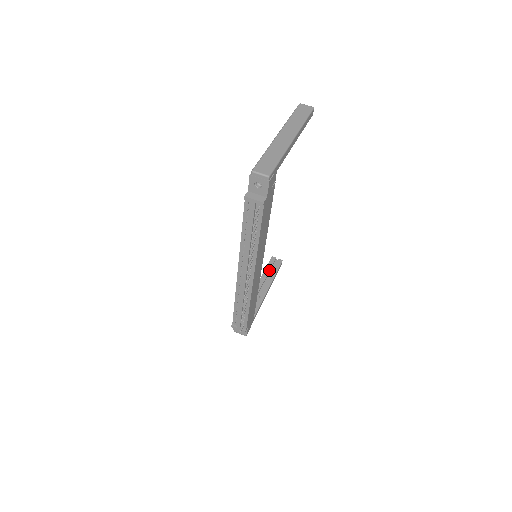
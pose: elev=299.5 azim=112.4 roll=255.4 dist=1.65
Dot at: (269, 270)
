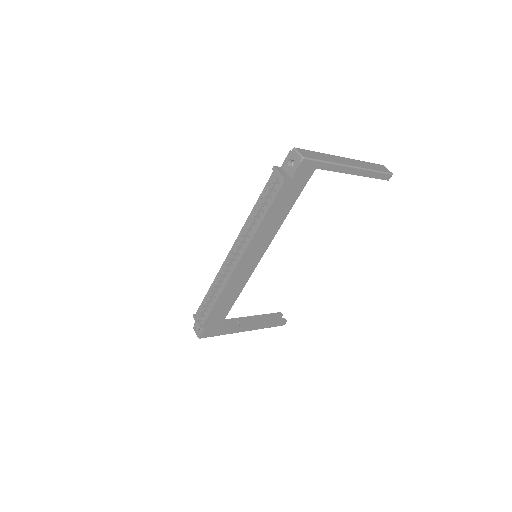
Dot at: (268, 317)
